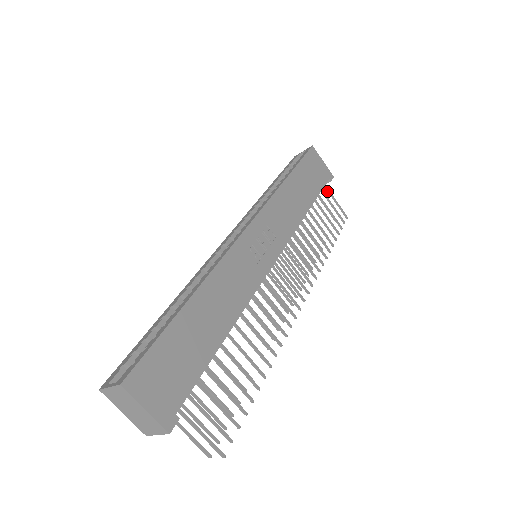
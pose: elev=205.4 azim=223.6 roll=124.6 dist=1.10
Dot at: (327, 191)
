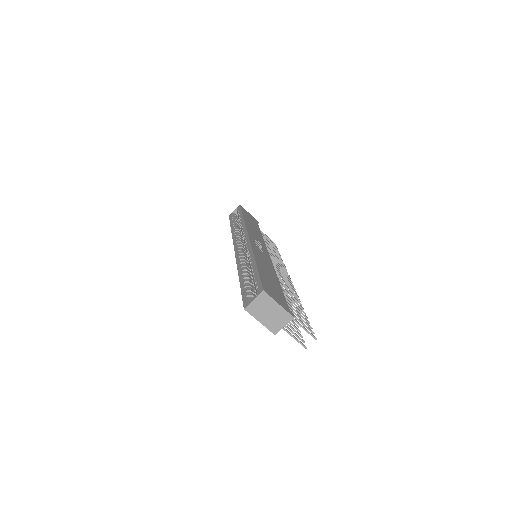
Dot at: occluded
